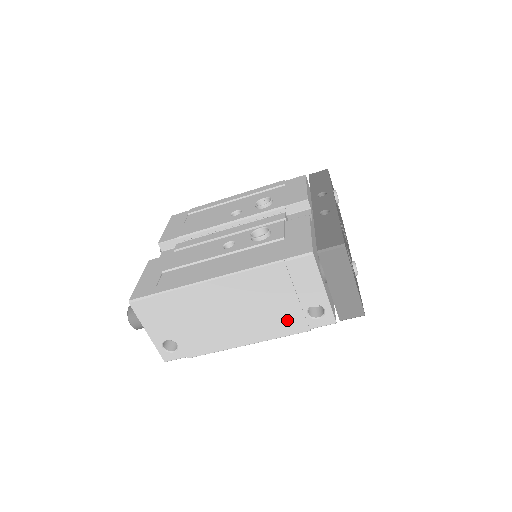
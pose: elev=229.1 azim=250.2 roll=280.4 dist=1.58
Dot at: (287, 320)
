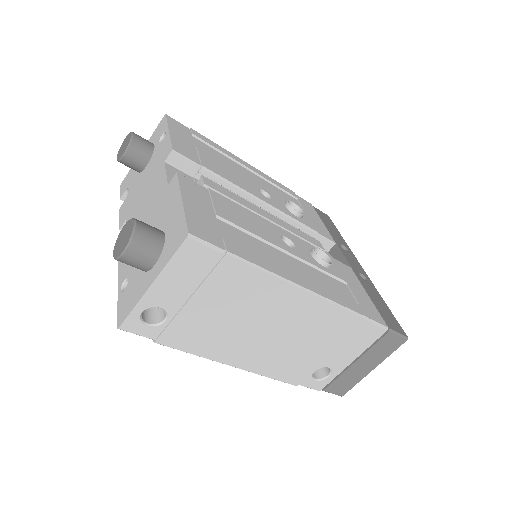
Dot at: (296, 367)
